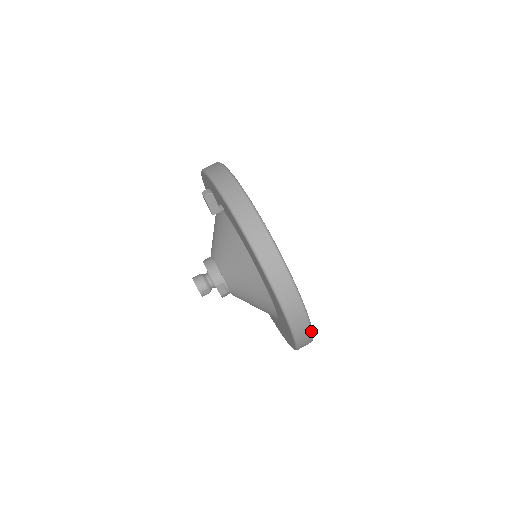
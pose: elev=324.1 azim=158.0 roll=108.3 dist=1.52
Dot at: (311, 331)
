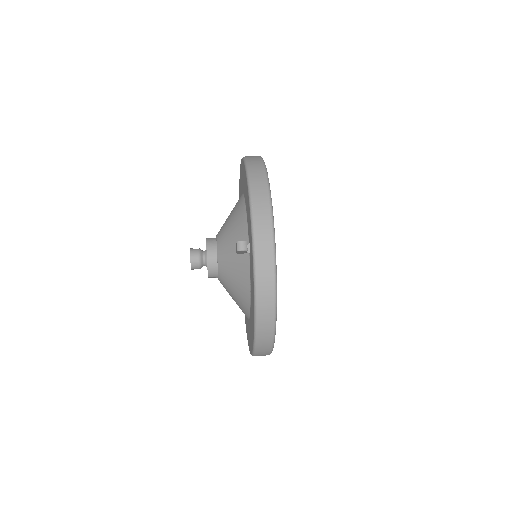
Dot at: occluded
